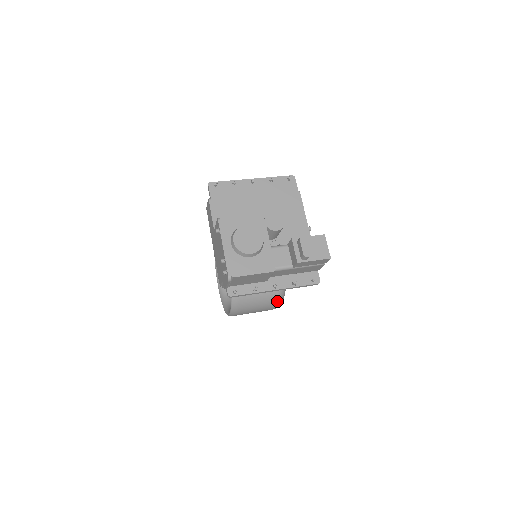
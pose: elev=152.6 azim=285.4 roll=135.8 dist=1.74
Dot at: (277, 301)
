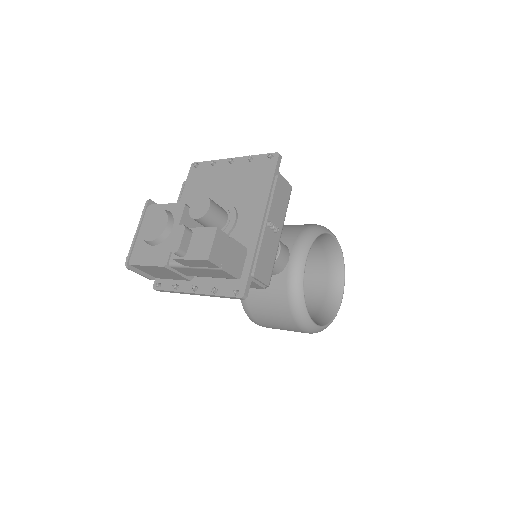
Dot at: (296, 321)
